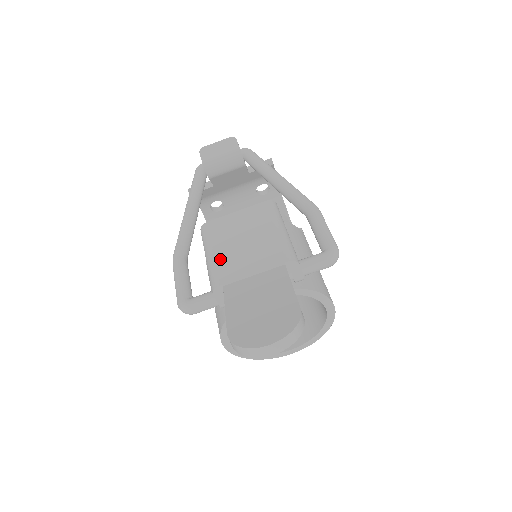
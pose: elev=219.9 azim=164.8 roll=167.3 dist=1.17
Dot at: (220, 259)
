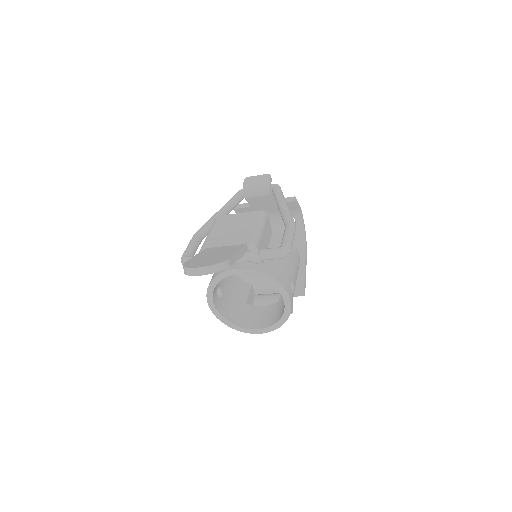
Dot at: (213, 235)
